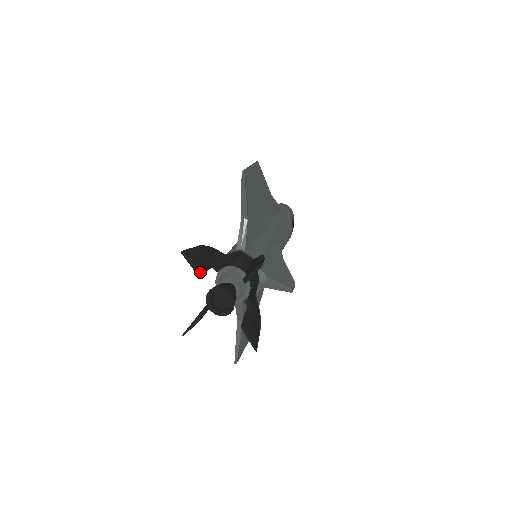
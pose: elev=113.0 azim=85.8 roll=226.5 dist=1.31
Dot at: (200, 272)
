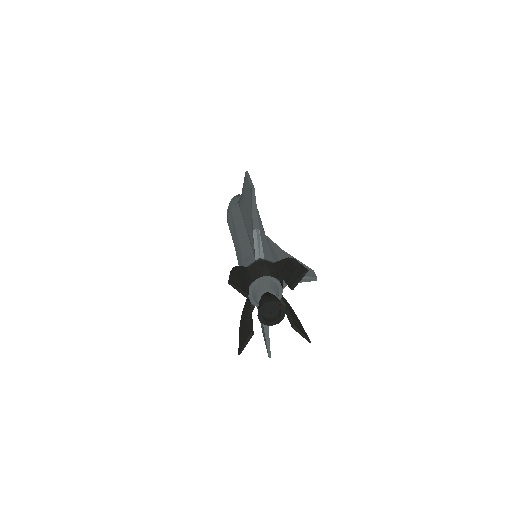
Dot at: (248, 294)
